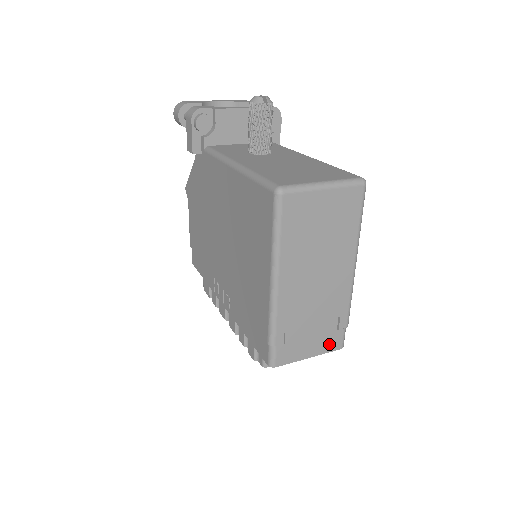
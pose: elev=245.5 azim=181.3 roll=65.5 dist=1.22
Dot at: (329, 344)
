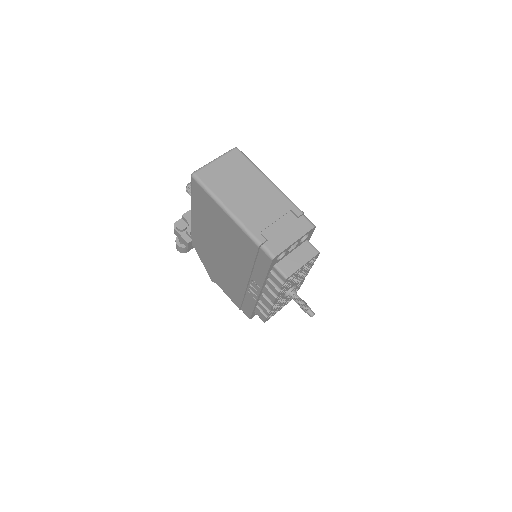
Dot at: (301, 228)
